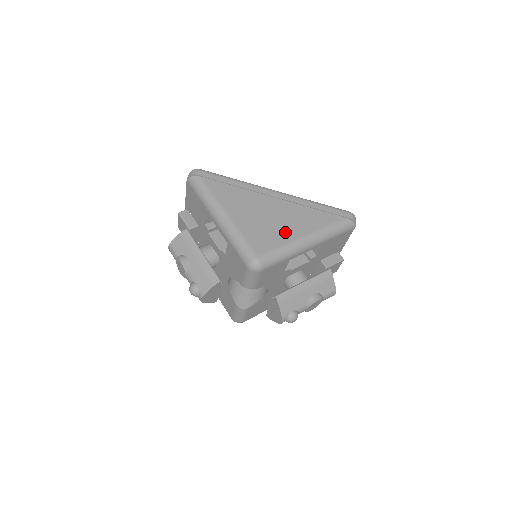
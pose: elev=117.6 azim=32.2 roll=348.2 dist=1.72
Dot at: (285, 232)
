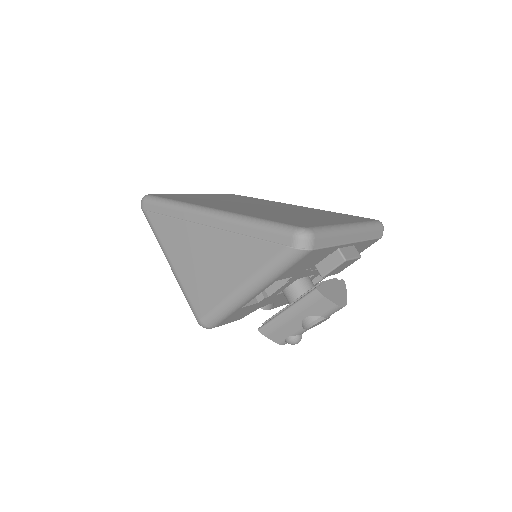
Dot at: (220, 282)
